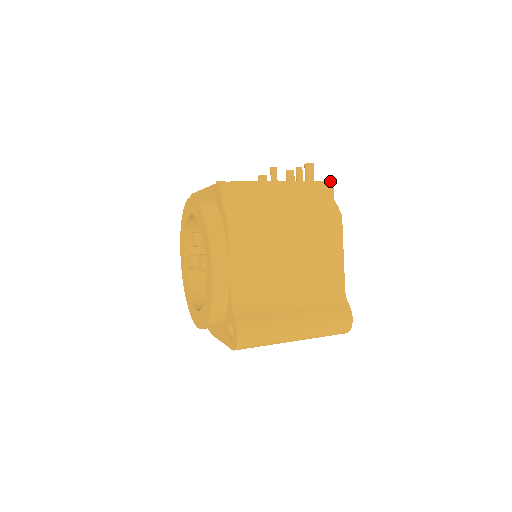
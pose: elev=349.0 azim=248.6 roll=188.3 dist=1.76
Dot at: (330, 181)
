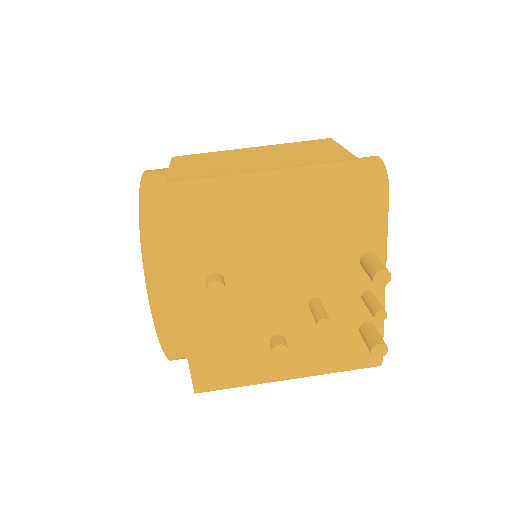
Dot at: (376, 366)
